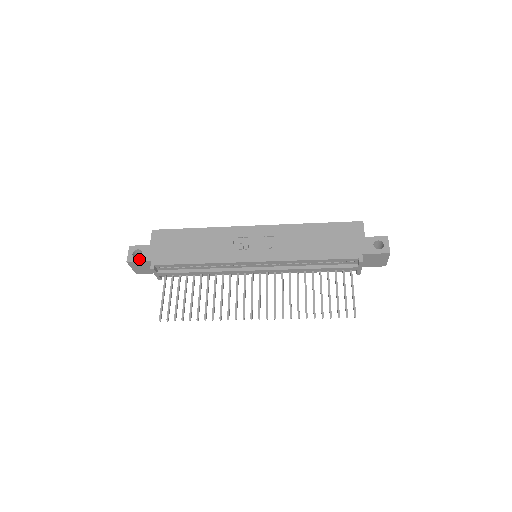
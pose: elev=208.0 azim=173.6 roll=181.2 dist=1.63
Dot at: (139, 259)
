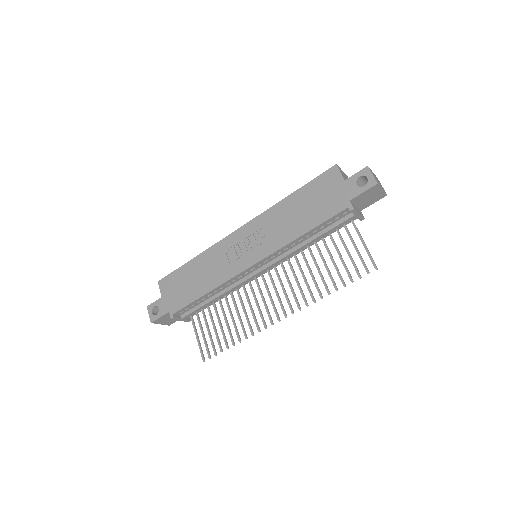
Dot at: (159, 315)
